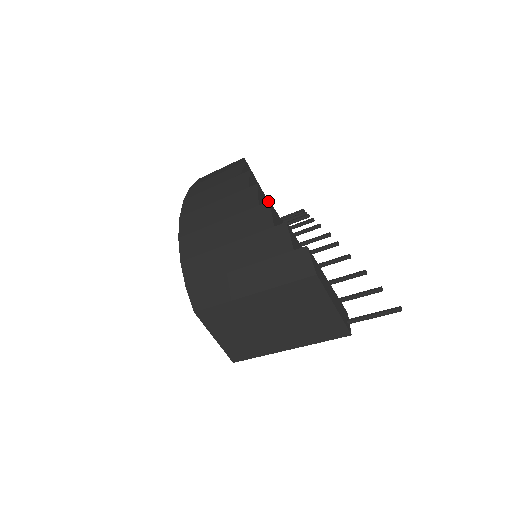
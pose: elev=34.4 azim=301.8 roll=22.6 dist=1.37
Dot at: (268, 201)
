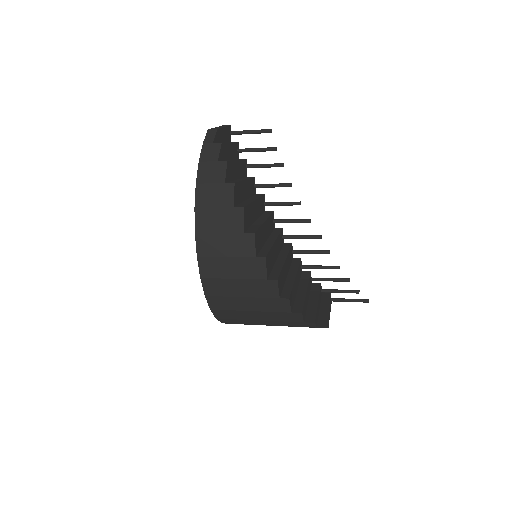
Dot at: (301, 313)
